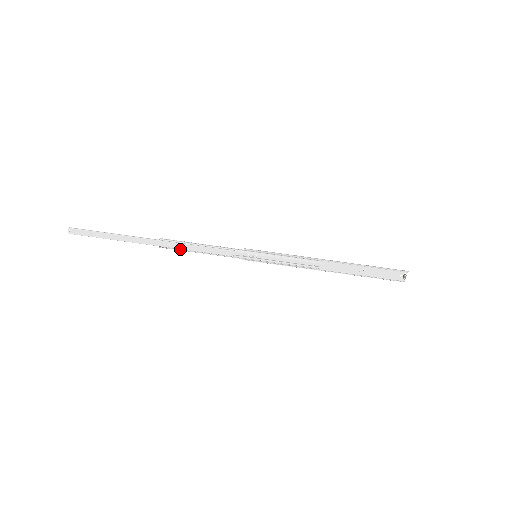
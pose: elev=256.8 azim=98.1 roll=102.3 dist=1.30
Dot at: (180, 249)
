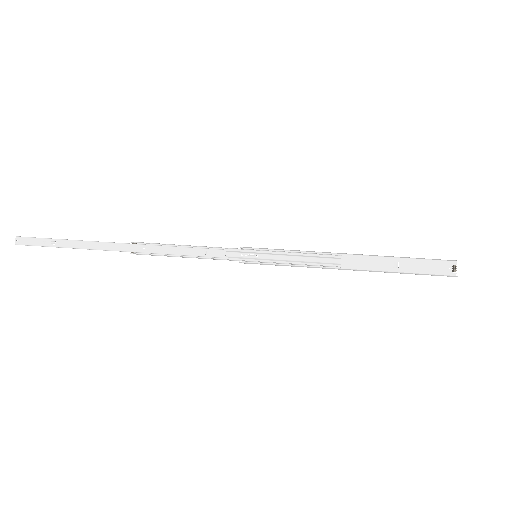
Dot at: (157, 255)
